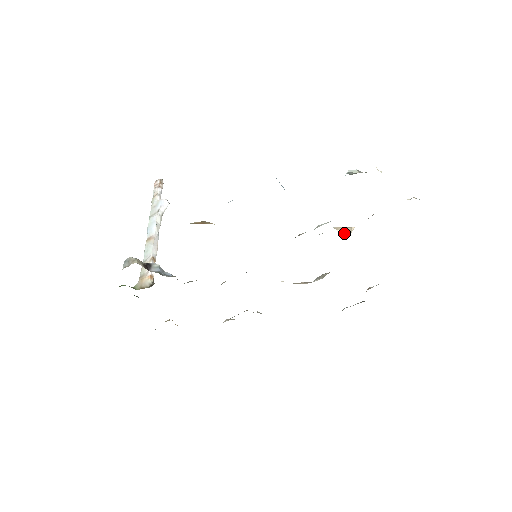
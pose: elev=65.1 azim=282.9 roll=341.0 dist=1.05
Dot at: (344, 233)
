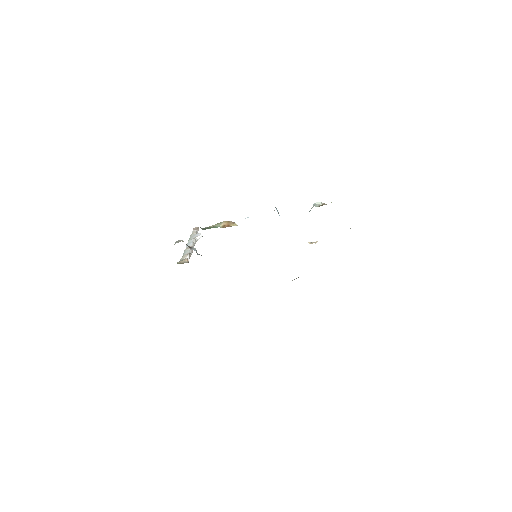
Dot at: (311, 243)
